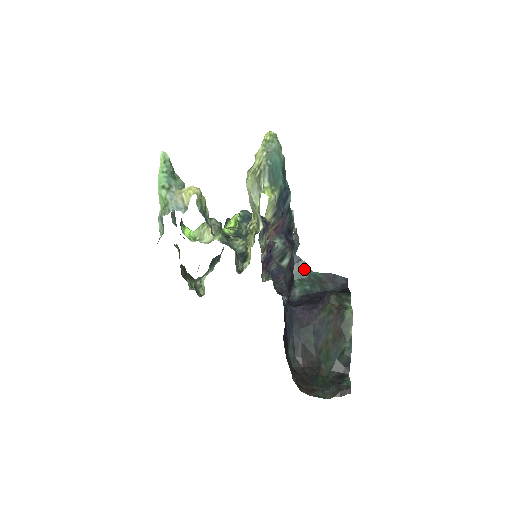
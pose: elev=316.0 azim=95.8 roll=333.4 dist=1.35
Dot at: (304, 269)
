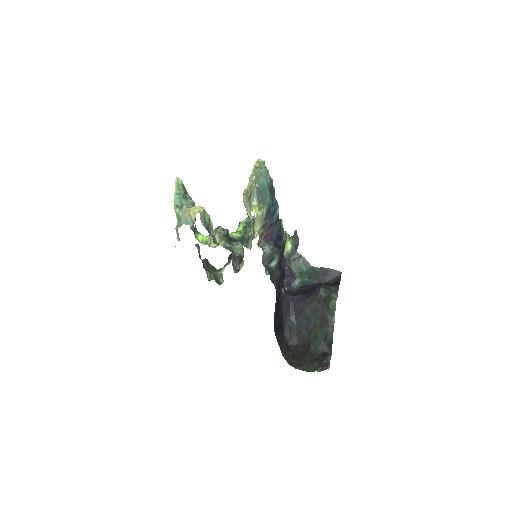
Dot at: (304, 264)
